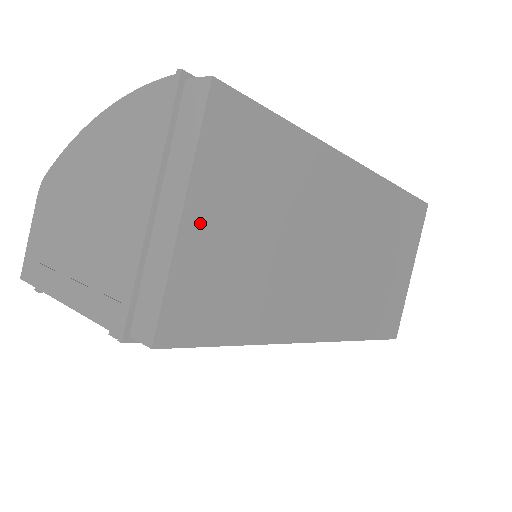
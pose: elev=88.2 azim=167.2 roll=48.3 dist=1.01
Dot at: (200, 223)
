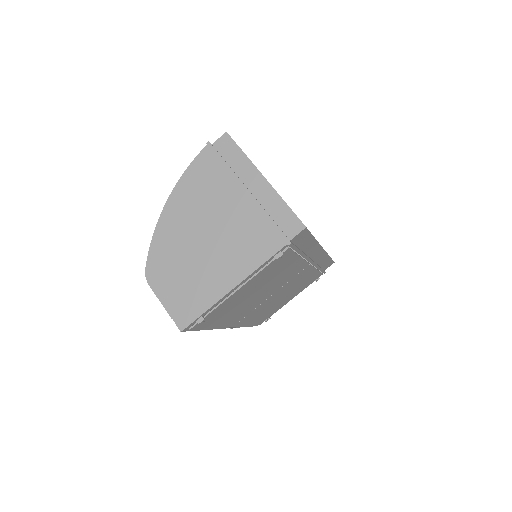
Dot at: occluded
